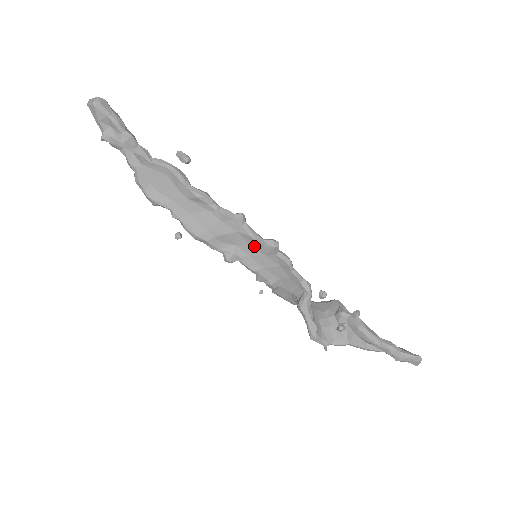
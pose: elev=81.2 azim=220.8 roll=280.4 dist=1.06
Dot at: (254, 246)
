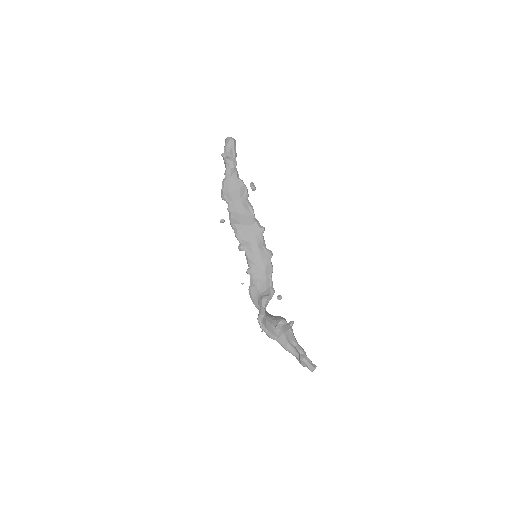
Dot at: (259, 249)
